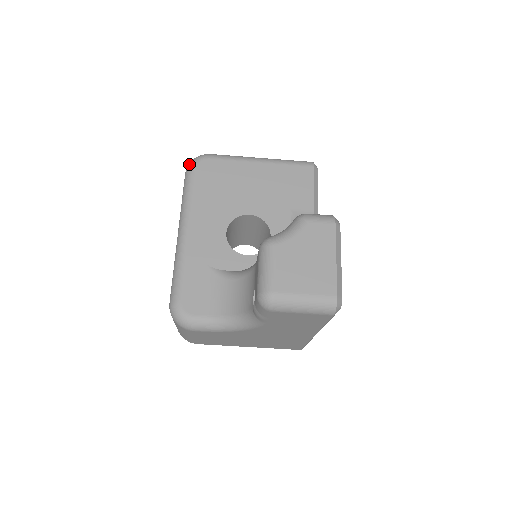
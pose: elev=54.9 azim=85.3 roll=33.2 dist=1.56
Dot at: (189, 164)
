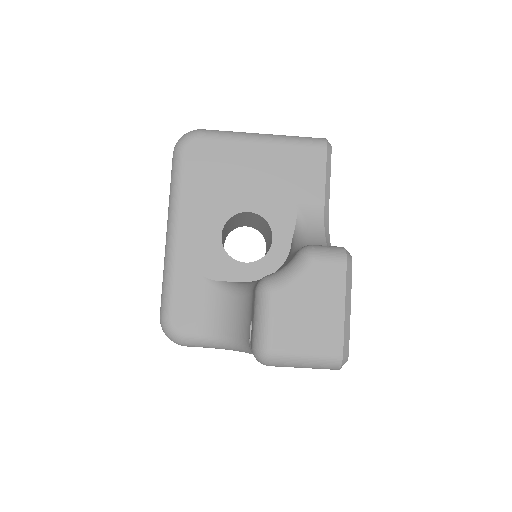
Dot at: (177, 144)
